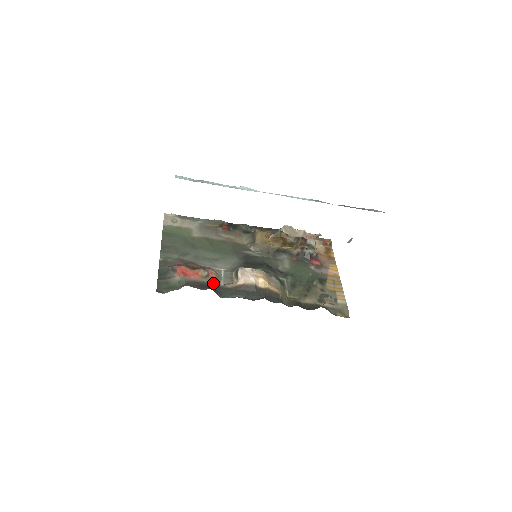
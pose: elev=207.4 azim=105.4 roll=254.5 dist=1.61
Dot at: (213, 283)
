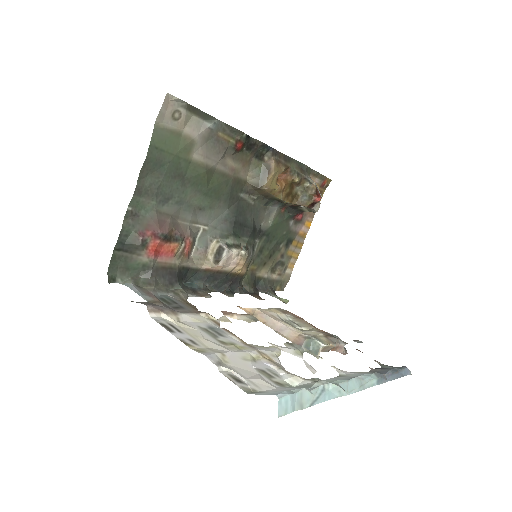
Dot at: (185, 264)
